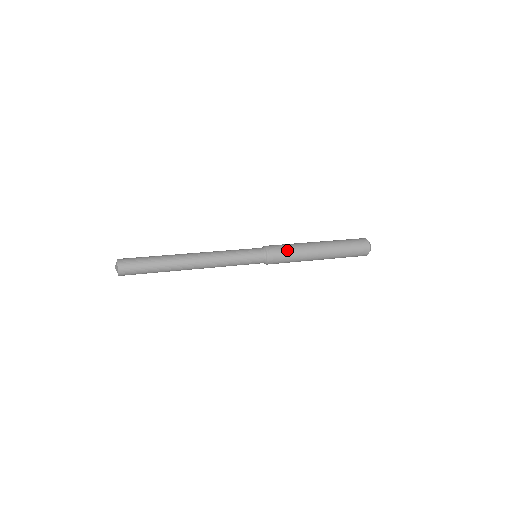
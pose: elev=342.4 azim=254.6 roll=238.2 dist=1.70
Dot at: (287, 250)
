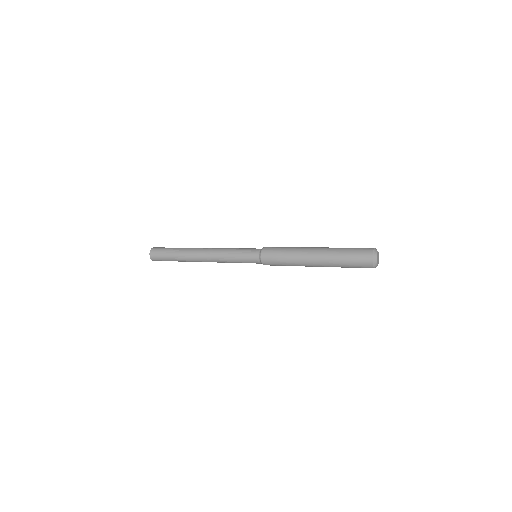
Dot at: (279, 255)
